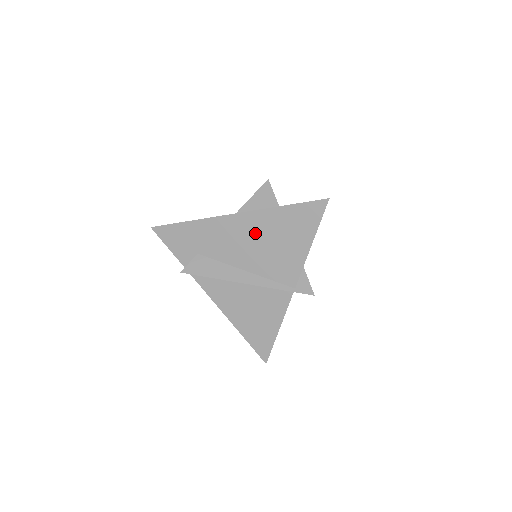
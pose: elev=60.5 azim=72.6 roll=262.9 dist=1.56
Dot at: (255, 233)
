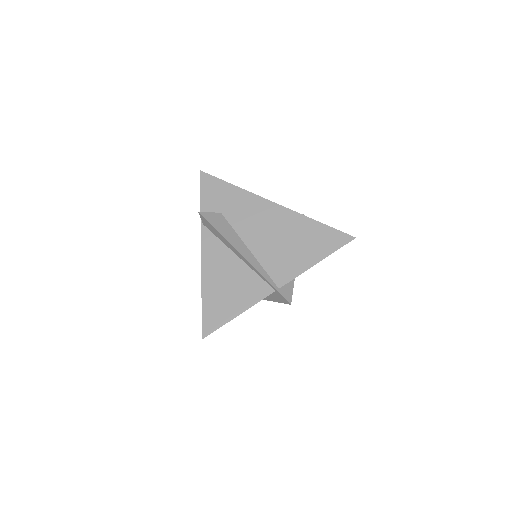
Dot at: (280, 226)
